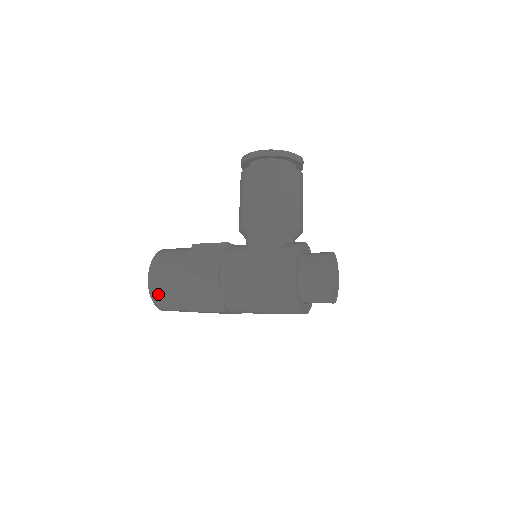
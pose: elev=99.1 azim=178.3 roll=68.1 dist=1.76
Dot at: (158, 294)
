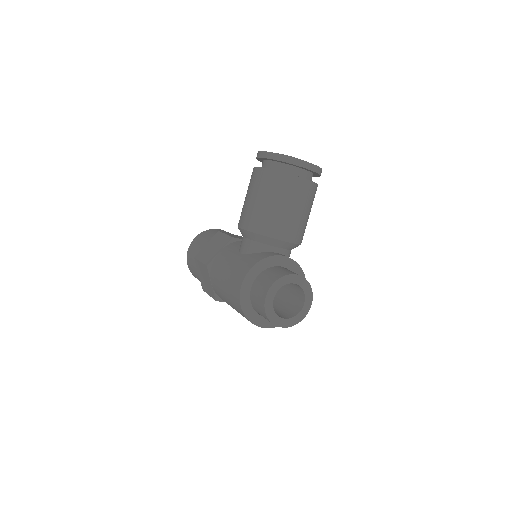
Dot at: (190, 268)
